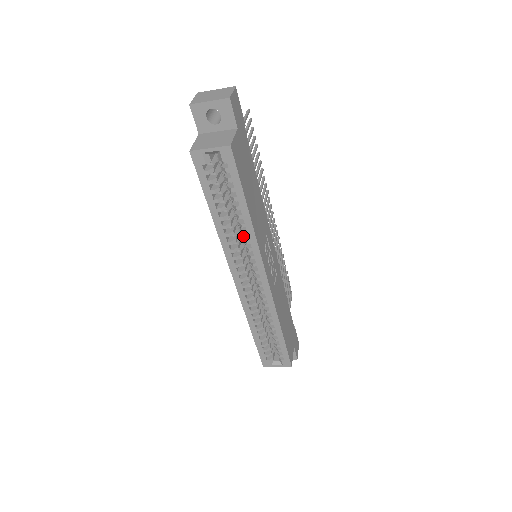
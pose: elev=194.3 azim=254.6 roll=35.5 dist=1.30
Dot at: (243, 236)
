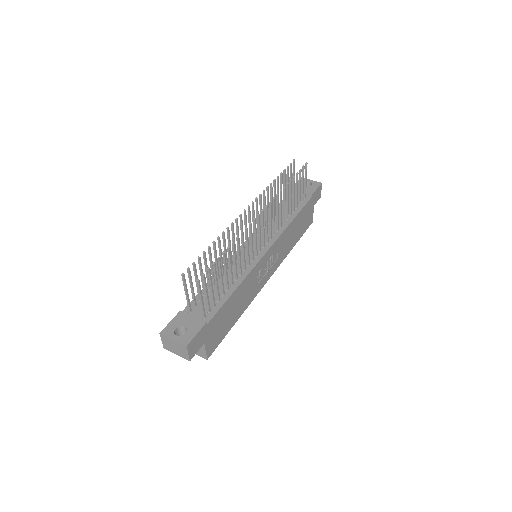
Dot at: occluded
